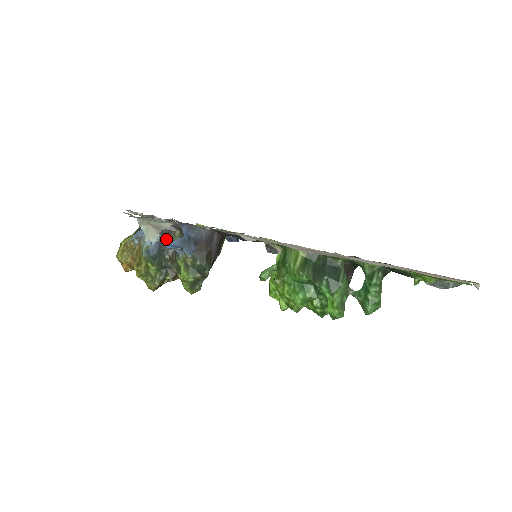
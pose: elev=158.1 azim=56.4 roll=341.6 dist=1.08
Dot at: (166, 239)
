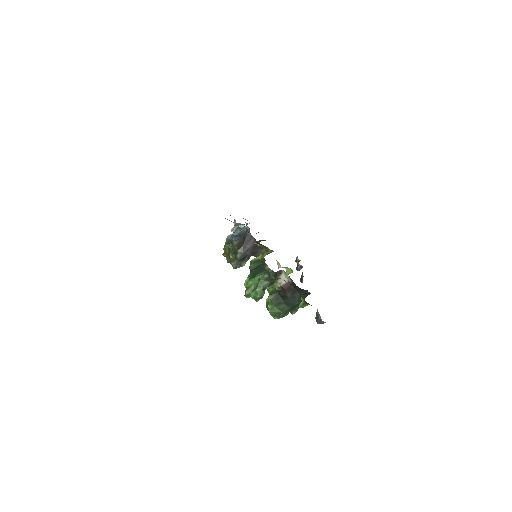
Dot at: (242, 236)
